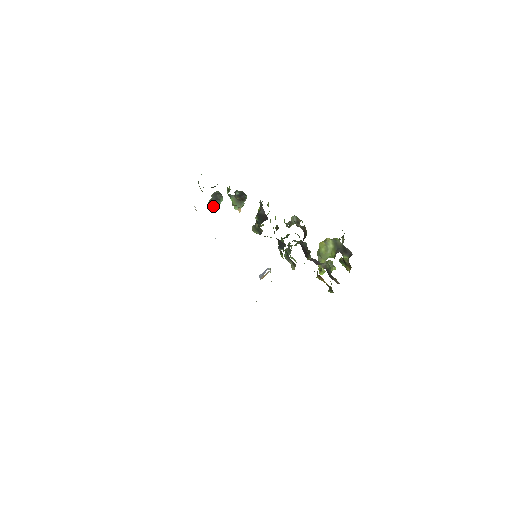
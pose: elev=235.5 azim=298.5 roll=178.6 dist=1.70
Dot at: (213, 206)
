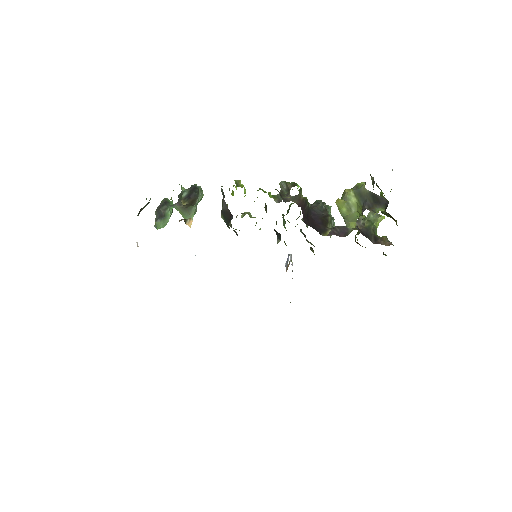
Dot at: (161, 227)
